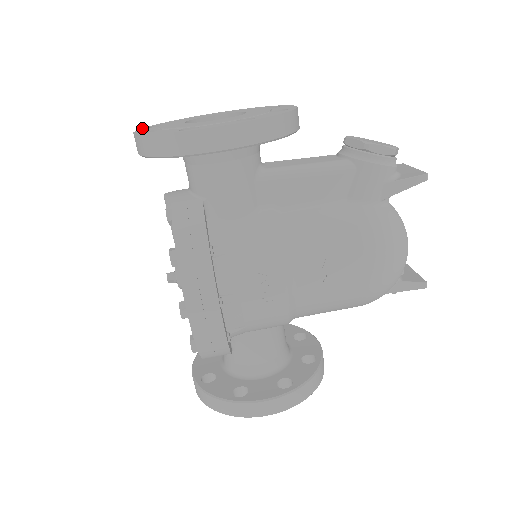
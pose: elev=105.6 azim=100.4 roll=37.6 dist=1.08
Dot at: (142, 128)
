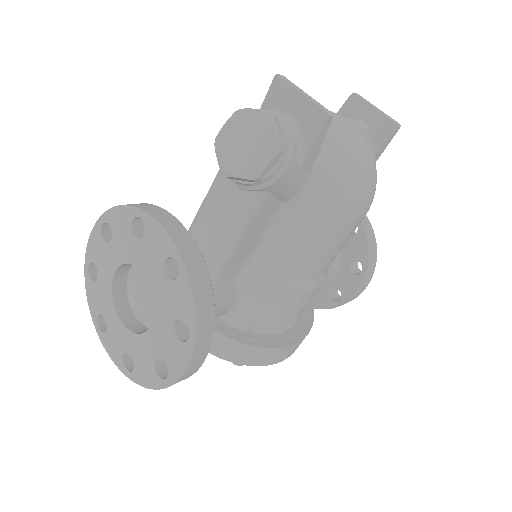
Dot at: occluded
